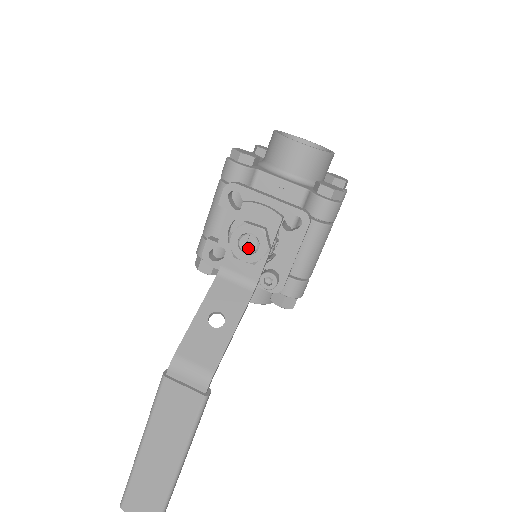
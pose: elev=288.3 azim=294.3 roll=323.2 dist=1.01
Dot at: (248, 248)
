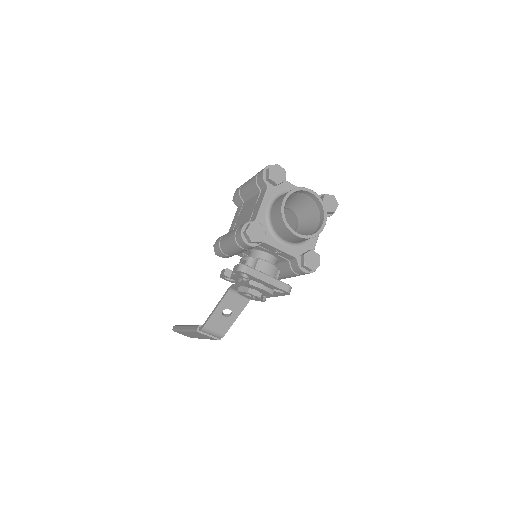
Dot at: (249, 297)
